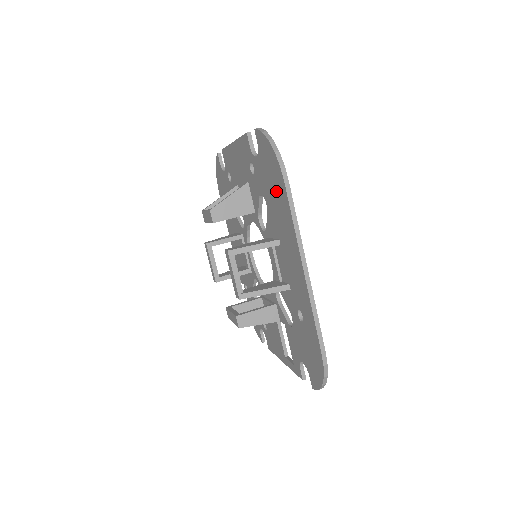
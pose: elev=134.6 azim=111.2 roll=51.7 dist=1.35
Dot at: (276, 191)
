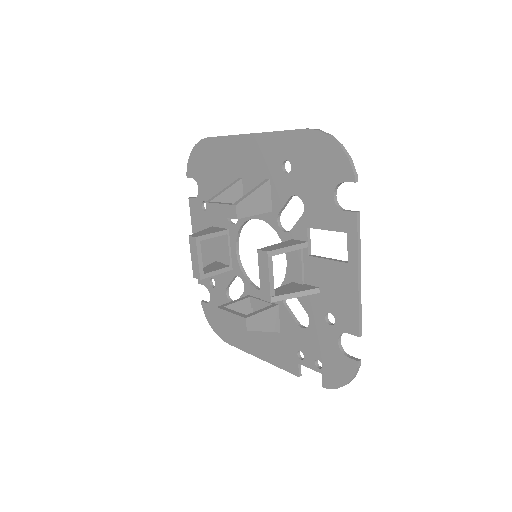
Dot at: (212, 159)
